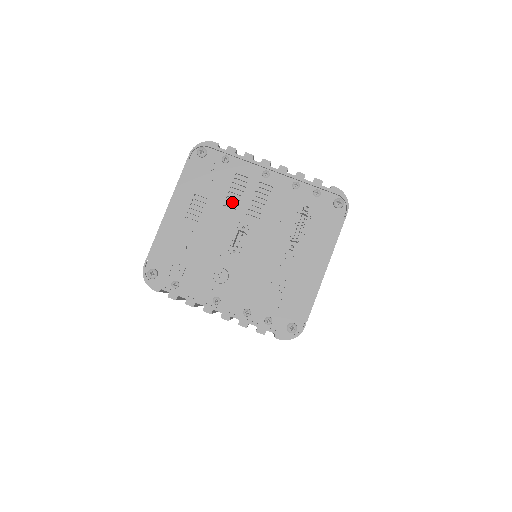
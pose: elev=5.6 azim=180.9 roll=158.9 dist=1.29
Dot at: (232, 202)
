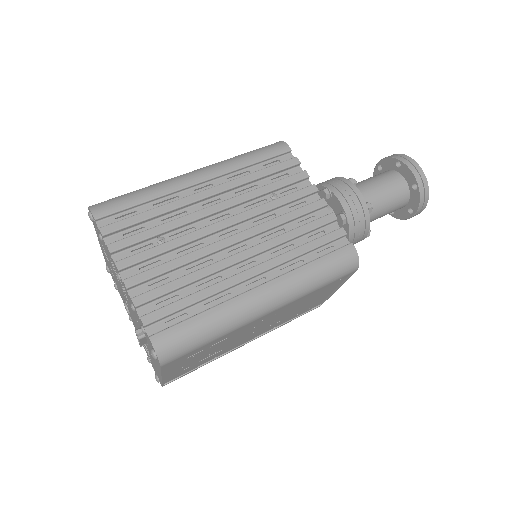
Dot at: (115, 272)
